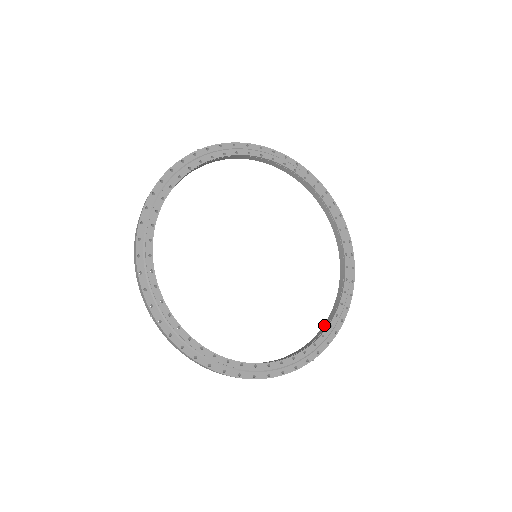
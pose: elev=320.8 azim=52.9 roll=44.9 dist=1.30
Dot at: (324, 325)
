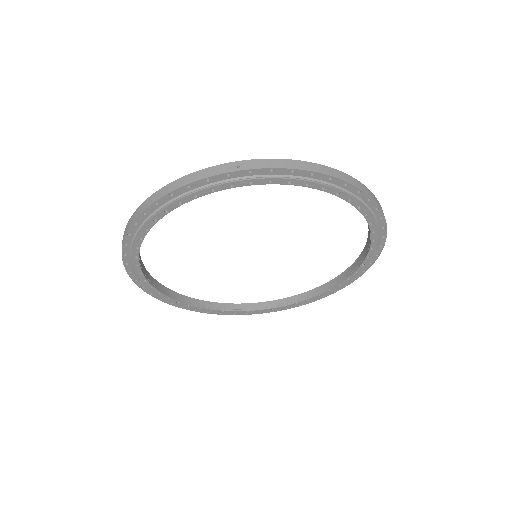
Dot at: (294, 297)
